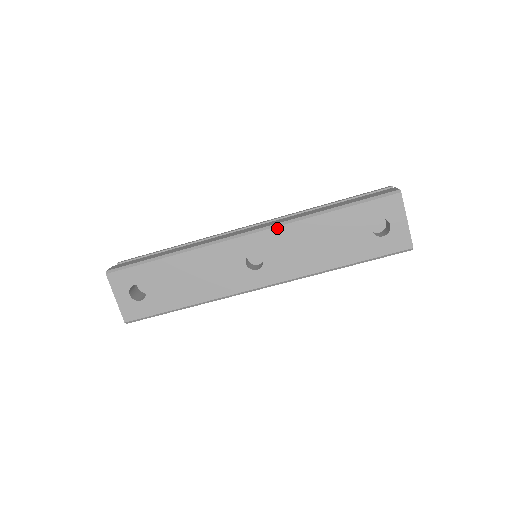
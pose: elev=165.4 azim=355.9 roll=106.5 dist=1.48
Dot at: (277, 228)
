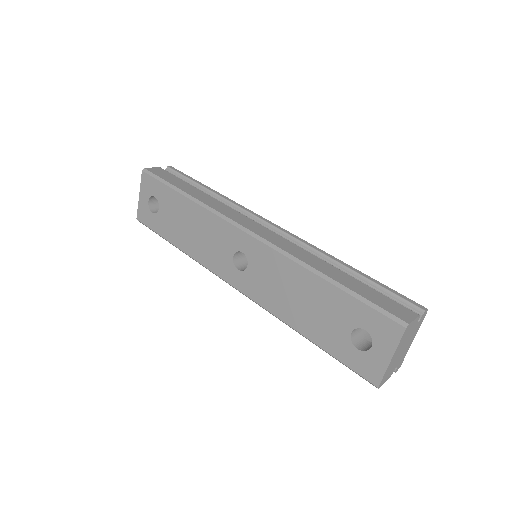
Dot at: (273, 251)
